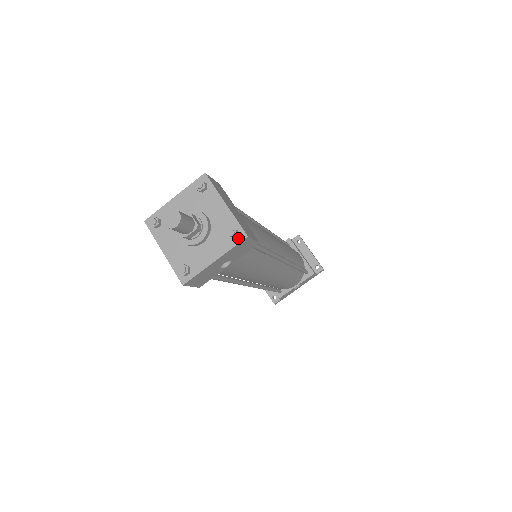
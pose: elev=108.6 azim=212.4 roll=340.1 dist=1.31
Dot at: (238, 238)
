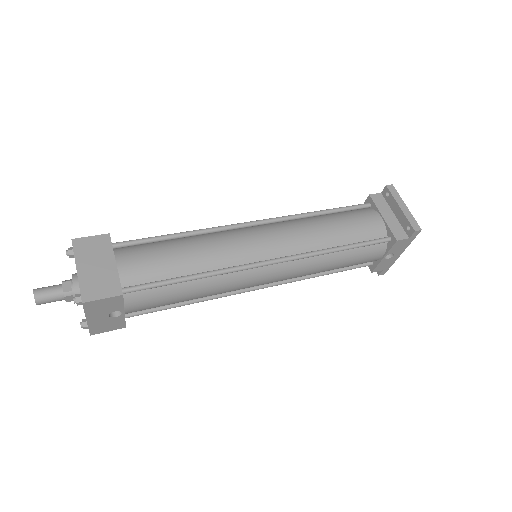
Dot at: (82, 303)
